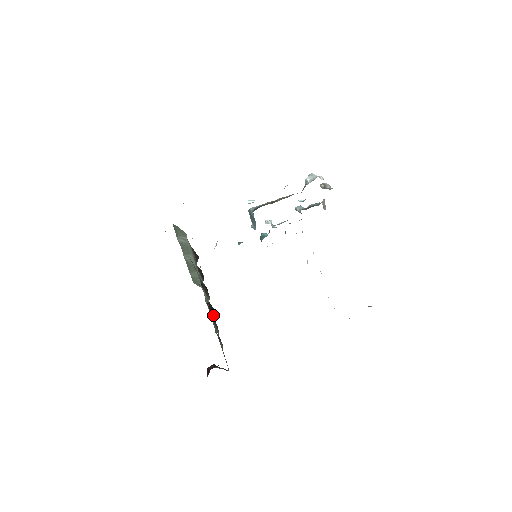
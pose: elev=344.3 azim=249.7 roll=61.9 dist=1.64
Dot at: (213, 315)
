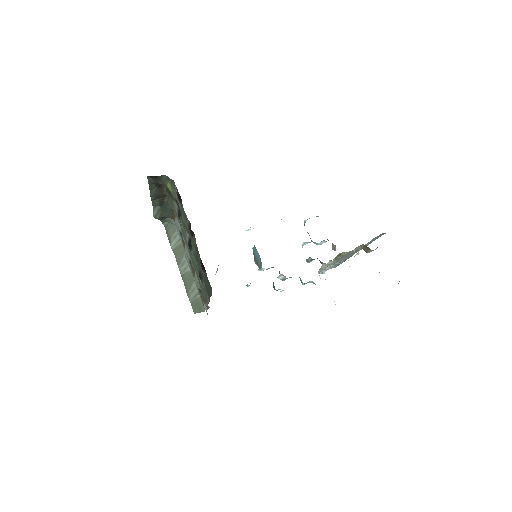
Dot at: occluded
